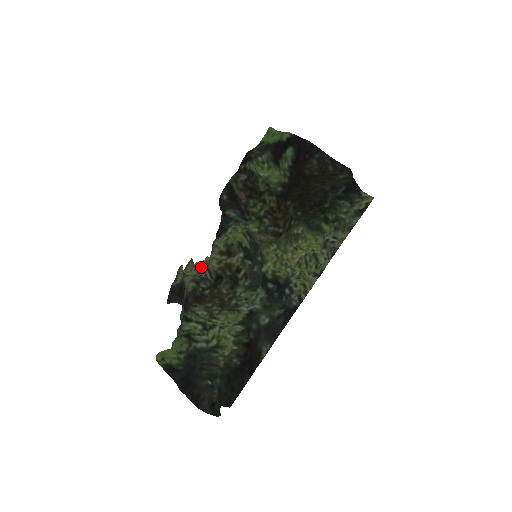
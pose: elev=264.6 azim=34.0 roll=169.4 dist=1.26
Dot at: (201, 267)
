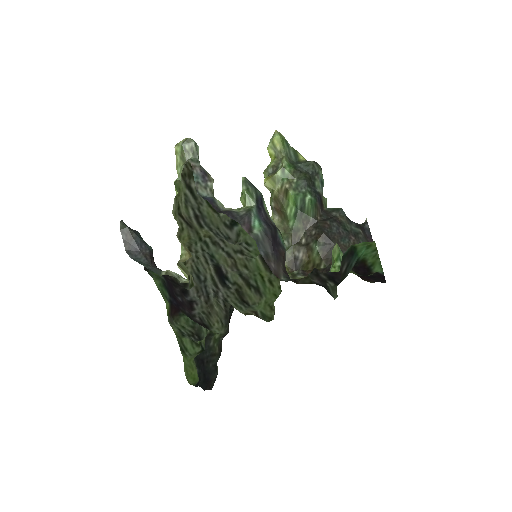
Dot at: (185, 238)
